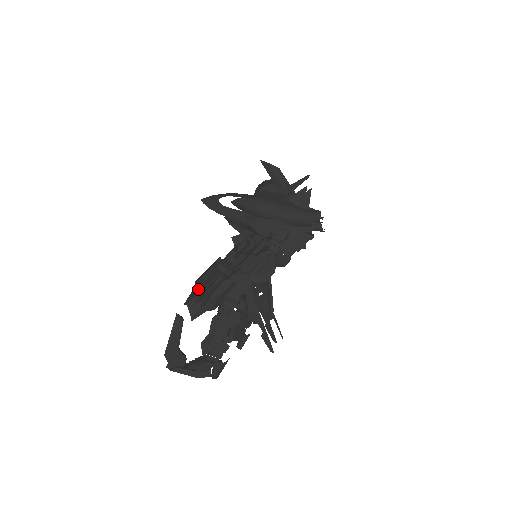
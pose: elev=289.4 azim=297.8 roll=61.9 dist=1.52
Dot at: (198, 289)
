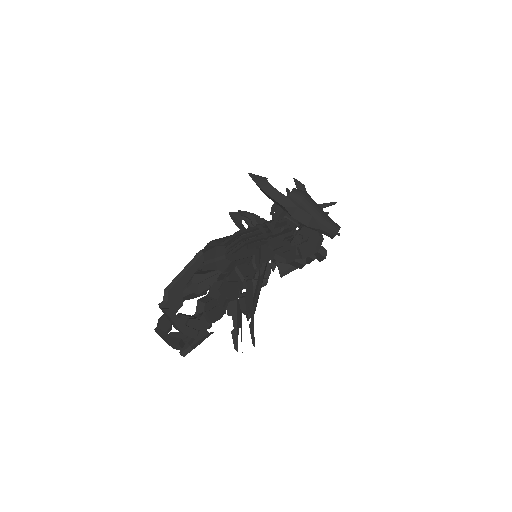
Dot at: (233, 236)
